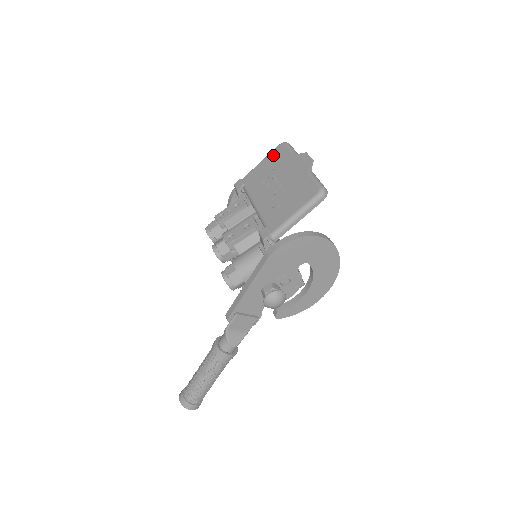
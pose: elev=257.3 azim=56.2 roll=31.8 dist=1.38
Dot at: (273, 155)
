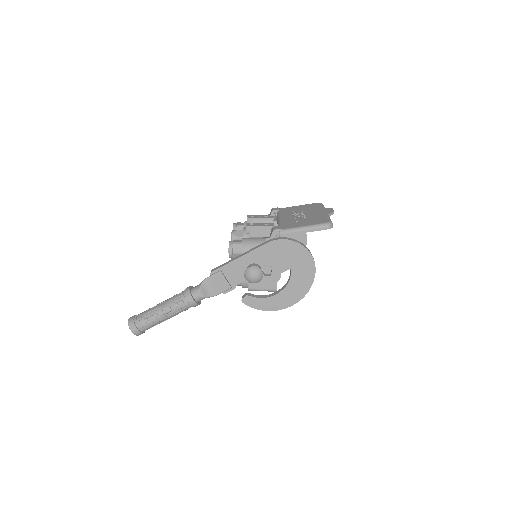
Dot at: (309, 205)
